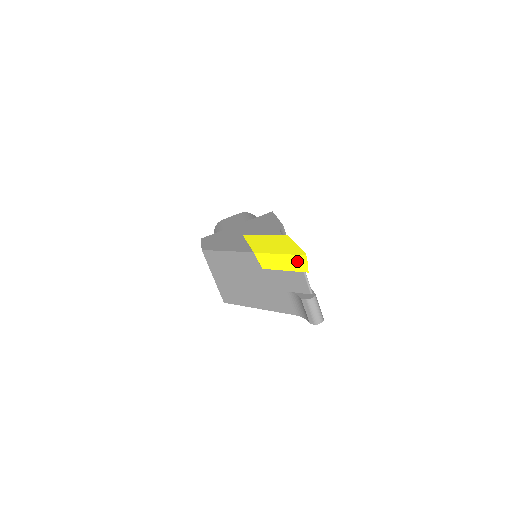
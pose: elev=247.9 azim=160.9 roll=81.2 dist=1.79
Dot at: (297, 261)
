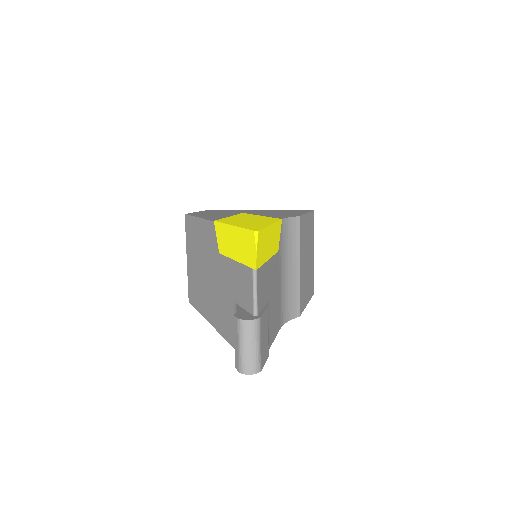
Dot at: (247, 243)
